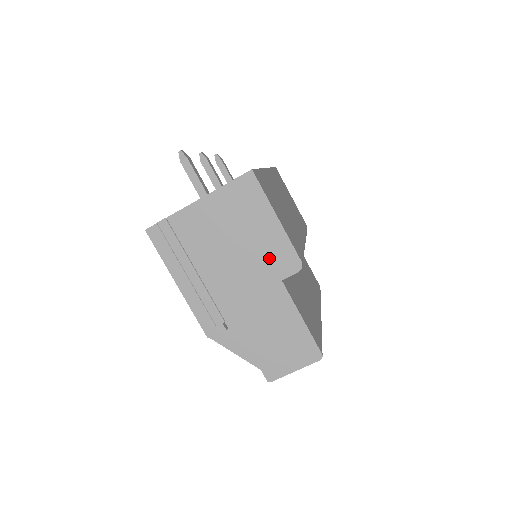
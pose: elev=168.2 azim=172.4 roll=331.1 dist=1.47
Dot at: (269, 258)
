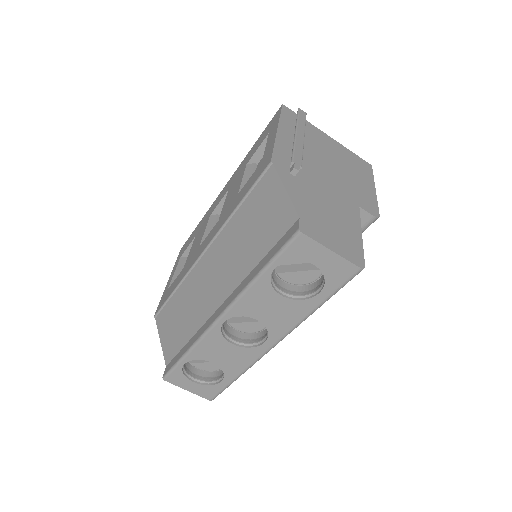
Dot at: (357, 192)
